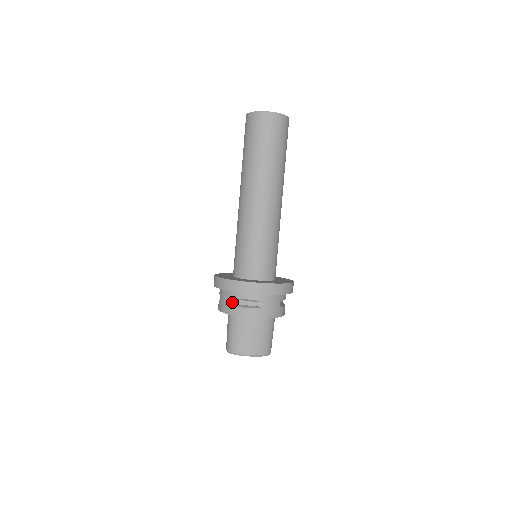
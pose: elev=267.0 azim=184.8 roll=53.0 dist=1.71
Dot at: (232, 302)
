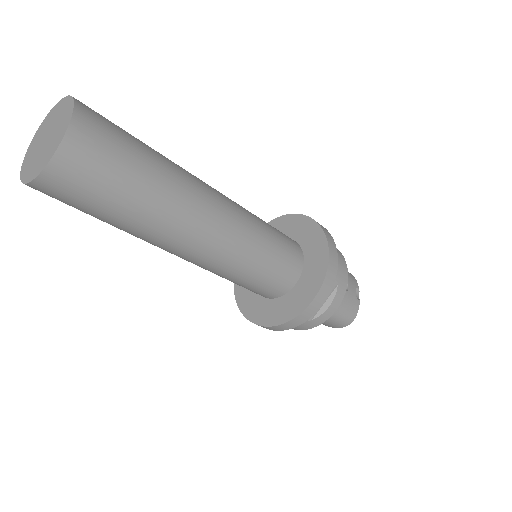
Dot at: occluded
